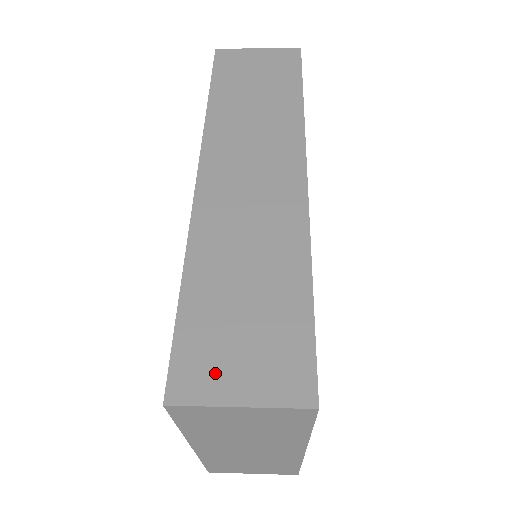
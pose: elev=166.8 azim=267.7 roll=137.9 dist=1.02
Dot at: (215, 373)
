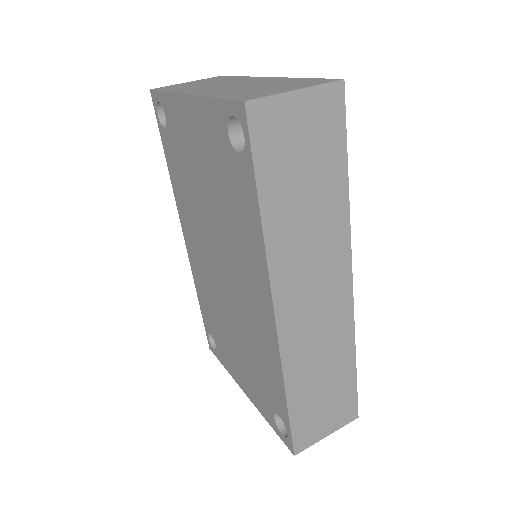
Dot at: (314, 431)
